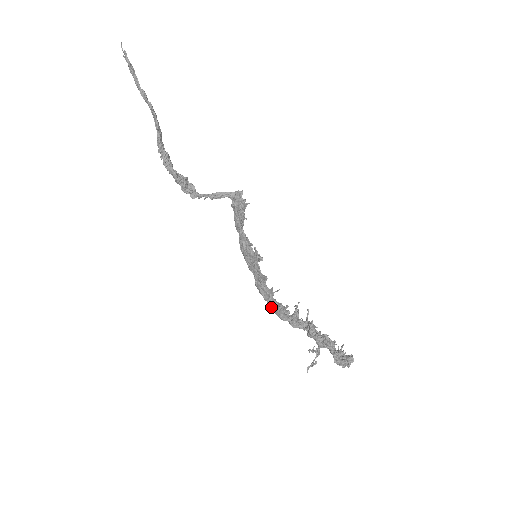
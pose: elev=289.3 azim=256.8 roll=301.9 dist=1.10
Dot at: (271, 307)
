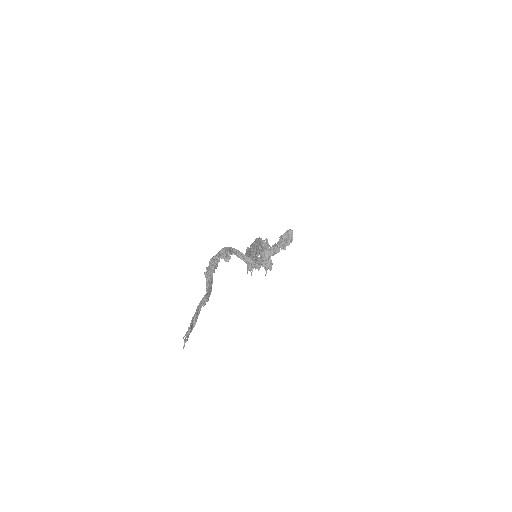
Dot at: occluded
